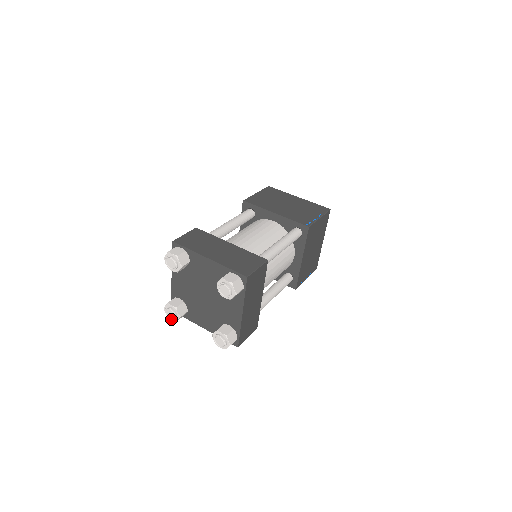
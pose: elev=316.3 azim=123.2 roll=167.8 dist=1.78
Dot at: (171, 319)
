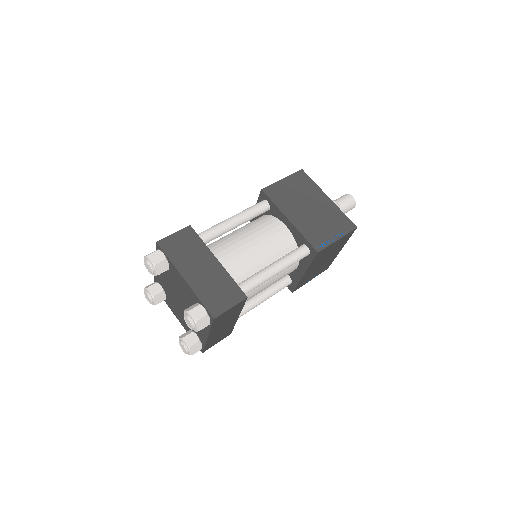
Dot at: occluded
